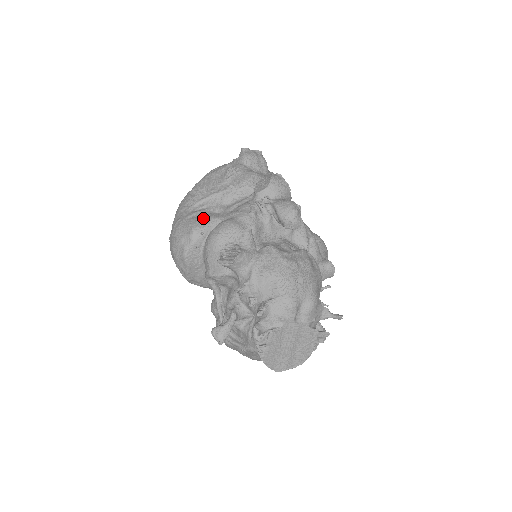
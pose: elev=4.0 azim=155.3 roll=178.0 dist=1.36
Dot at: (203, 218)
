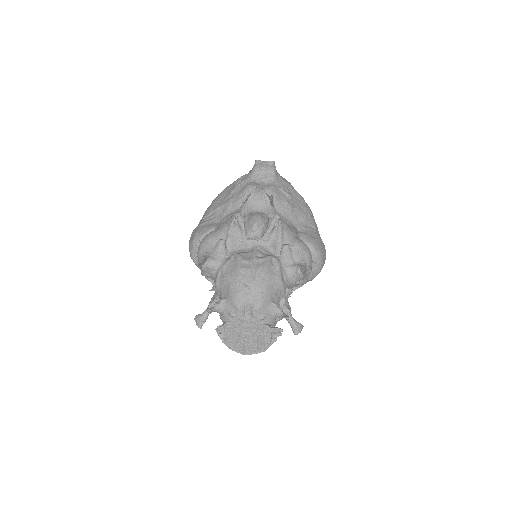
Dot at: (204, 228)
